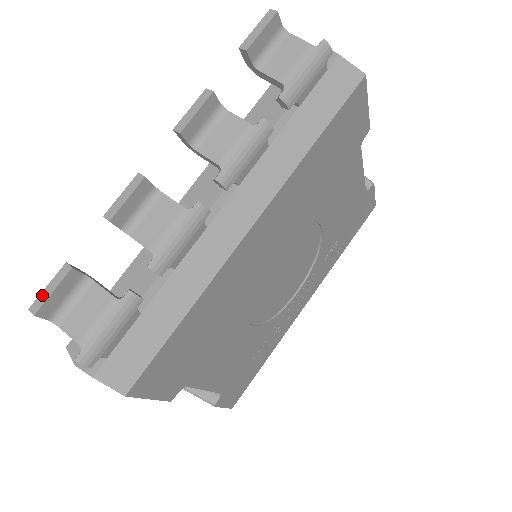
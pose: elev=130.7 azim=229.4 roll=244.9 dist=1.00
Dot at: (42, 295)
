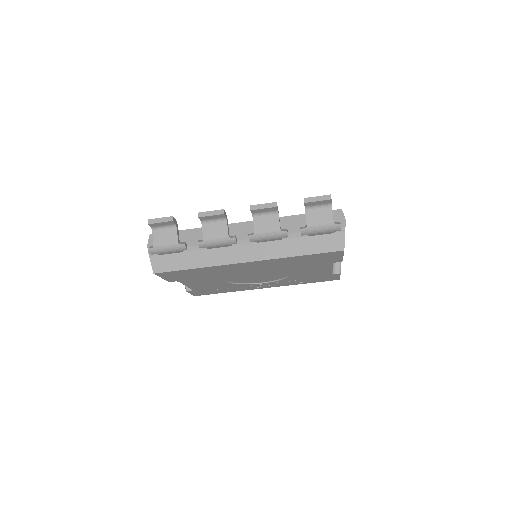
Dot at: (156, 220)
